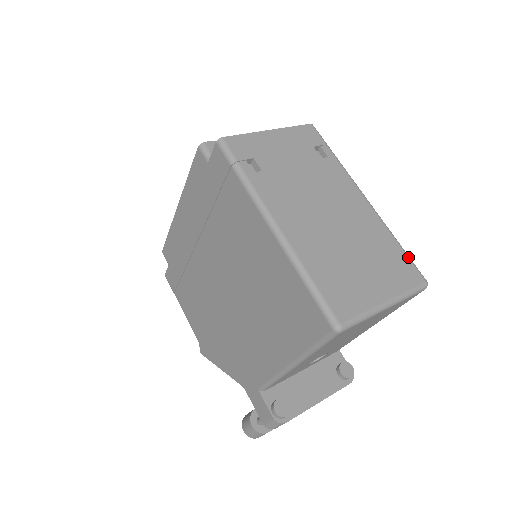
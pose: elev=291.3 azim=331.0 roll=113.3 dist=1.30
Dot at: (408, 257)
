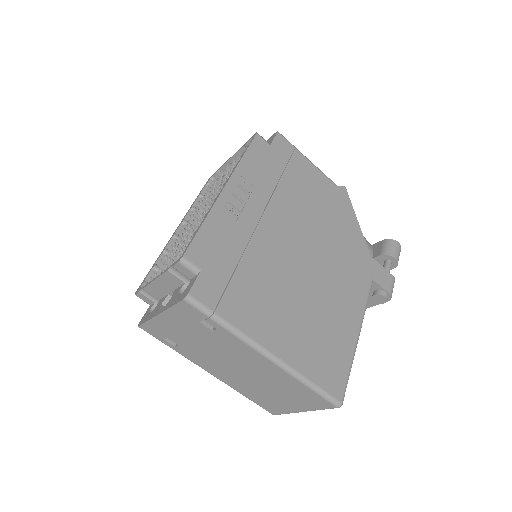
Dot at: (318, 395)
